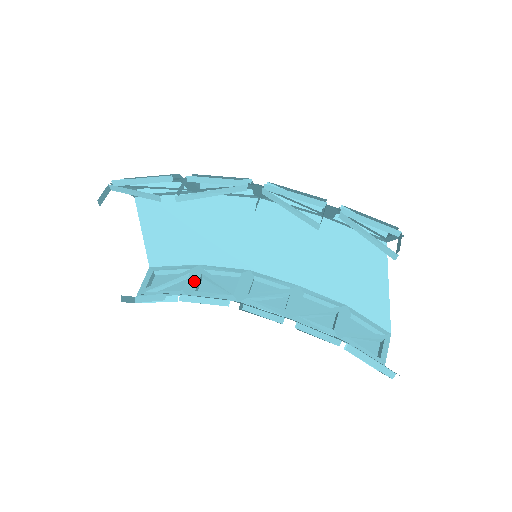
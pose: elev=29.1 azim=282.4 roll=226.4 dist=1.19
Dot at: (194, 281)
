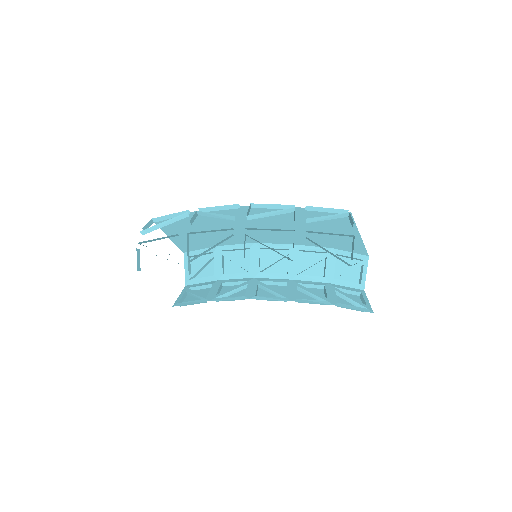
Dot at: (219, 265)
